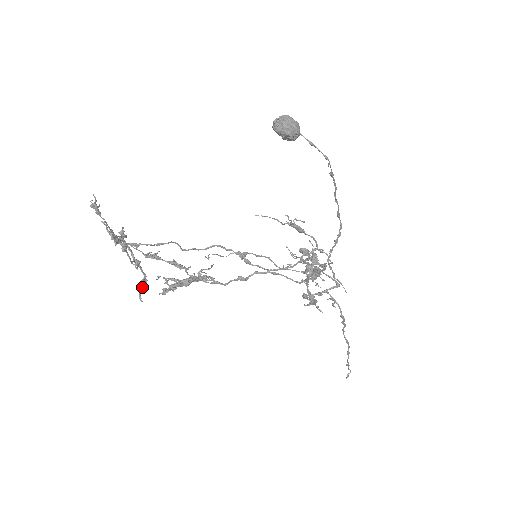
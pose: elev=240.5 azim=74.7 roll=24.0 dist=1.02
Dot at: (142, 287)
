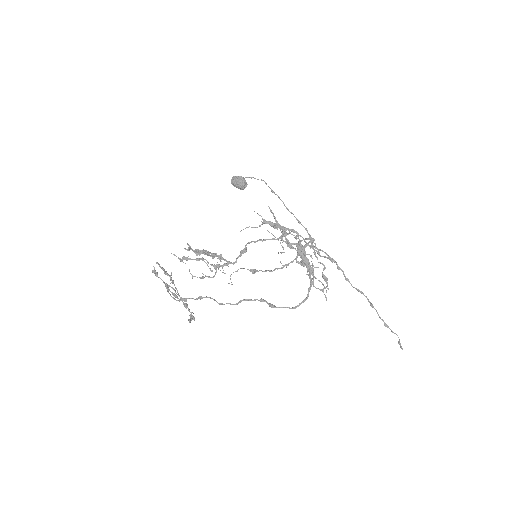
Dot at: (191, 320)
